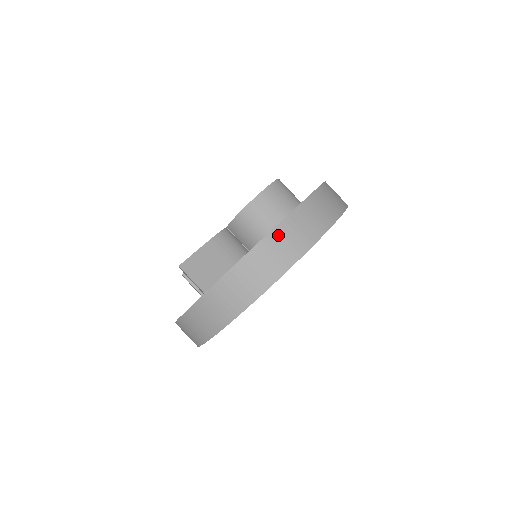
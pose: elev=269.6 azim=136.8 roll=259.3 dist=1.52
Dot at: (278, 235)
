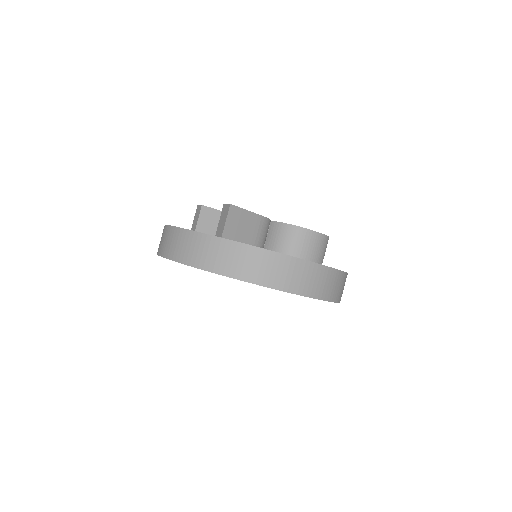
Dot at: (306, 267)
